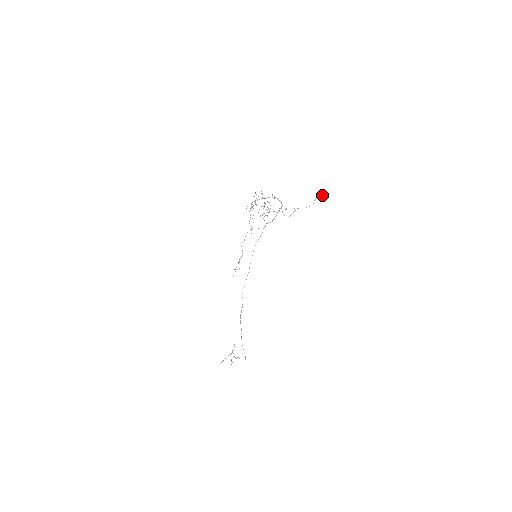
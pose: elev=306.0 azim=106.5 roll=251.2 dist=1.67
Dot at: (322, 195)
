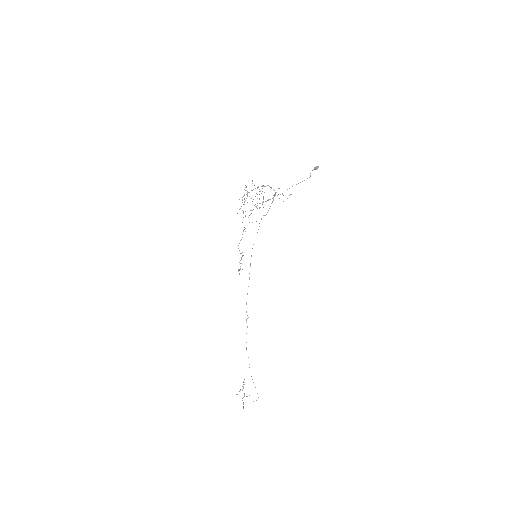
Dot at: (317, 167)
